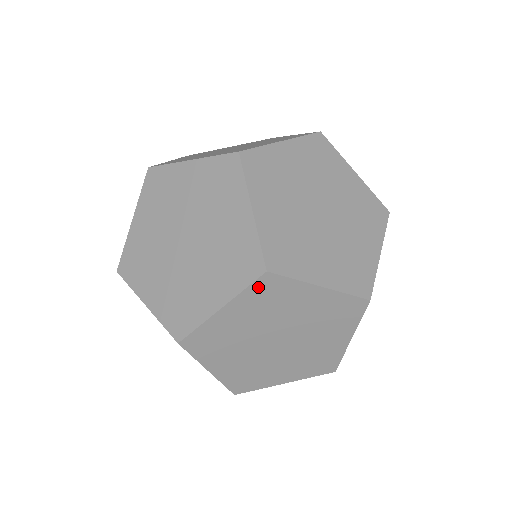
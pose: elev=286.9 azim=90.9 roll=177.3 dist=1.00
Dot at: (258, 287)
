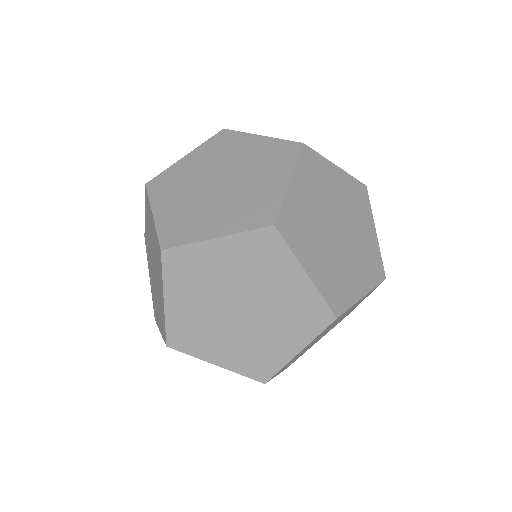
Dot at: (304, 159)
